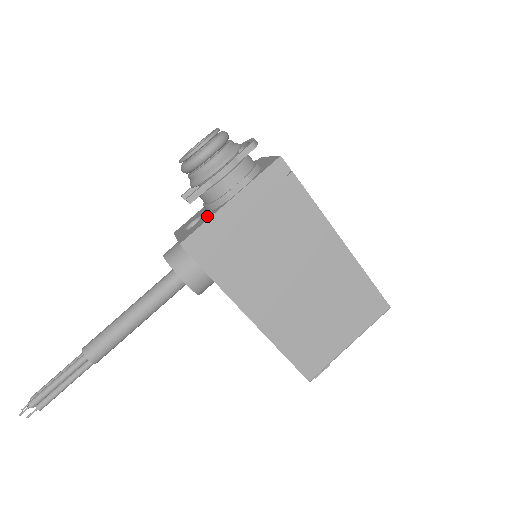
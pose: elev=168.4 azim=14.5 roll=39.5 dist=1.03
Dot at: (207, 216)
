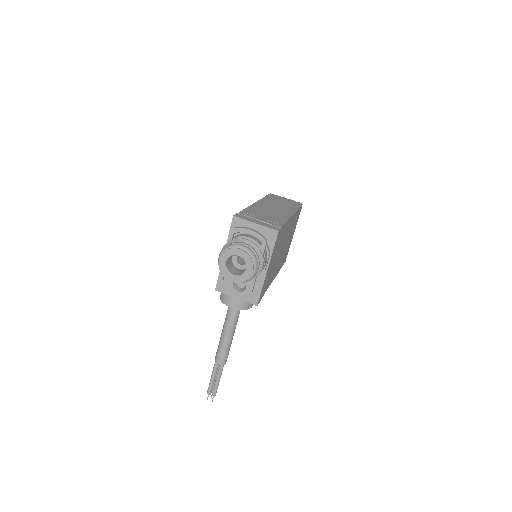
Dot at: (255, 283)
